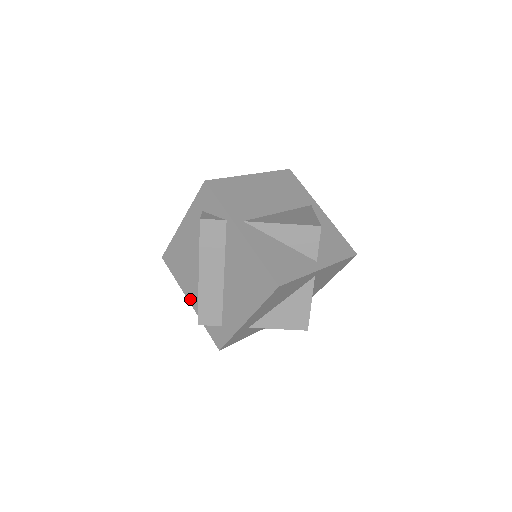
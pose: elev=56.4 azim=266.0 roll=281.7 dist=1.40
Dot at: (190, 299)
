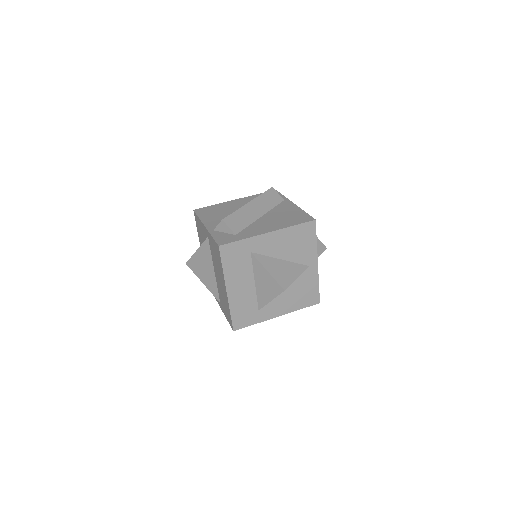
Dot at: (208, 225)
